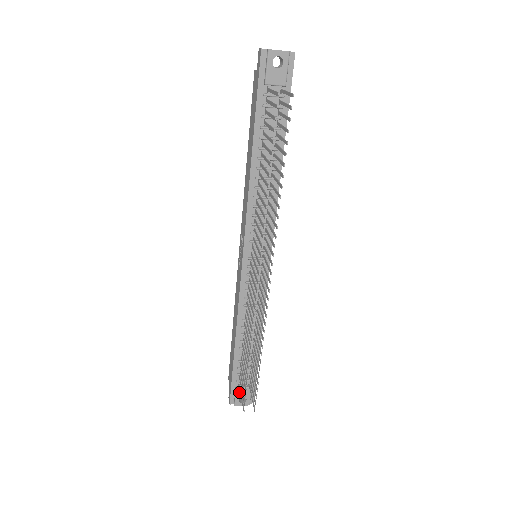
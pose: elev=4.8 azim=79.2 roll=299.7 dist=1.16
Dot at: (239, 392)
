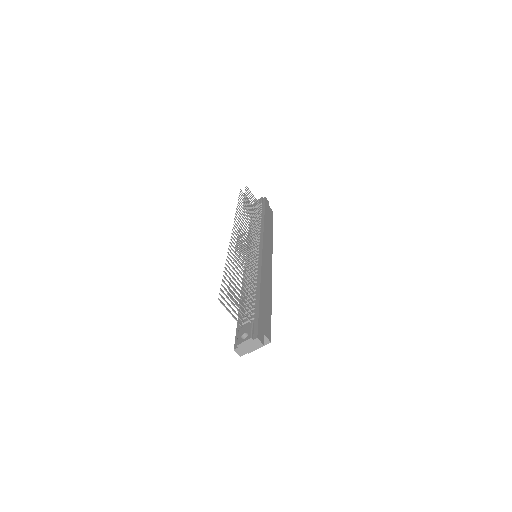
Dot at: (241, 331)
